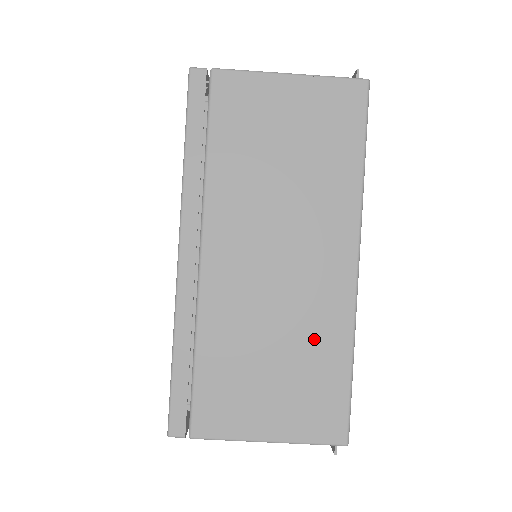
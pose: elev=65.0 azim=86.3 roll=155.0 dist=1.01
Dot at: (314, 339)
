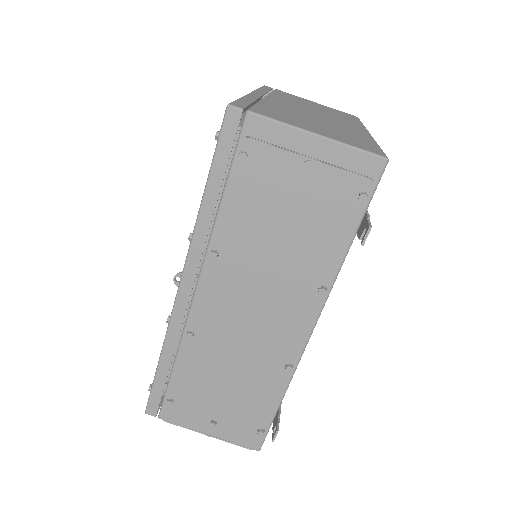
Dot at: (347, 131)
